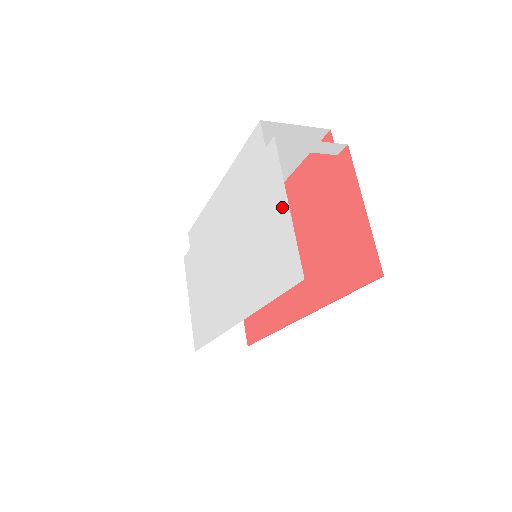
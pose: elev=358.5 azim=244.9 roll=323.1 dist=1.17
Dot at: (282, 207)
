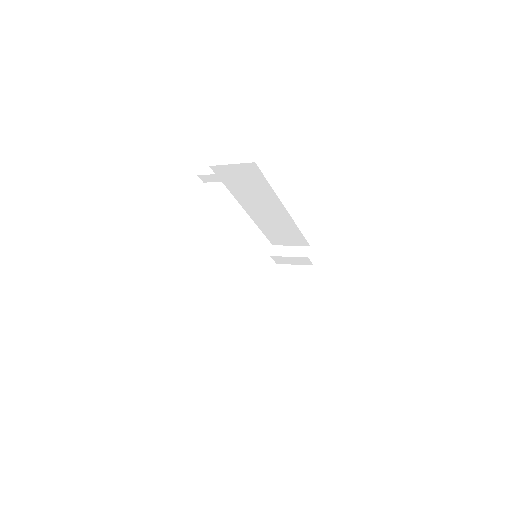
Dot at: occluded
